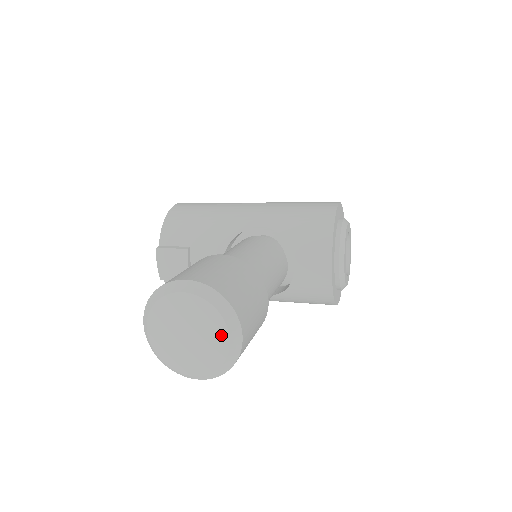
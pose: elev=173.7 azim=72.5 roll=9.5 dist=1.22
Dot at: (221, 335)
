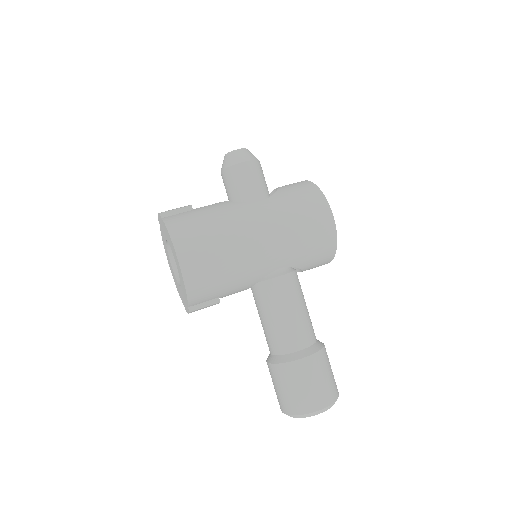
Dot at: occluded
